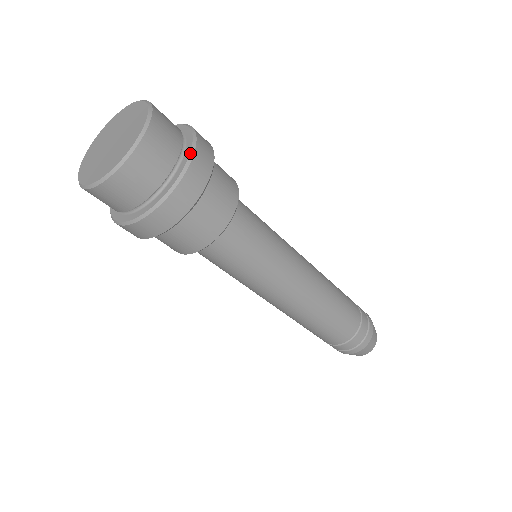
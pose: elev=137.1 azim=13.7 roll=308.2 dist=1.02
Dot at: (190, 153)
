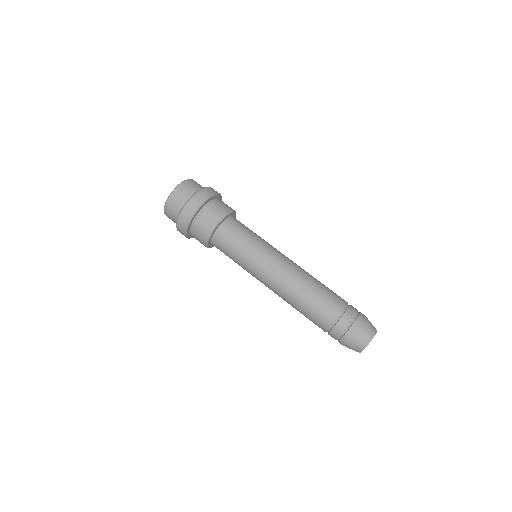
Dot at: (203, 188)
